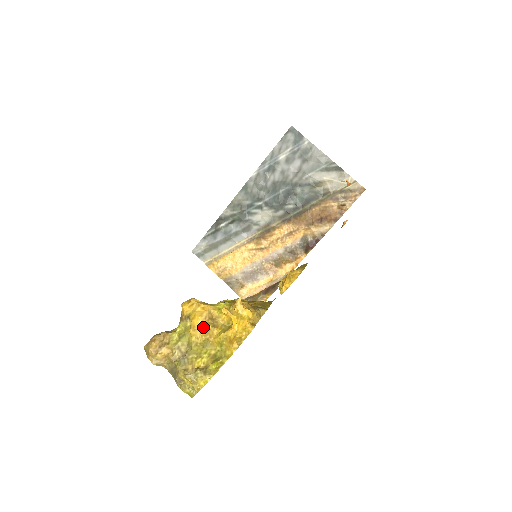
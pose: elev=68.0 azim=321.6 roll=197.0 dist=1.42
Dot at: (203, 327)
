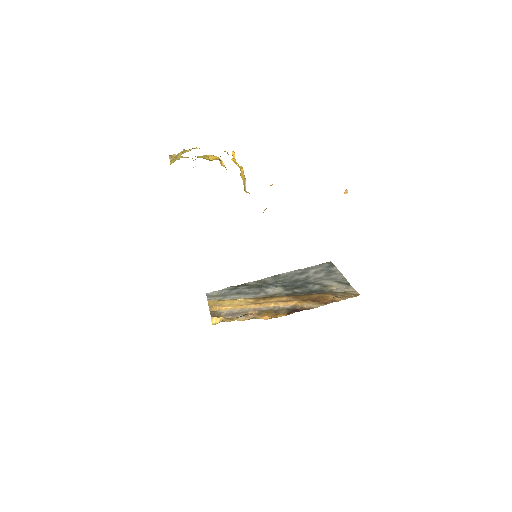
Dot at: (214, 156)
